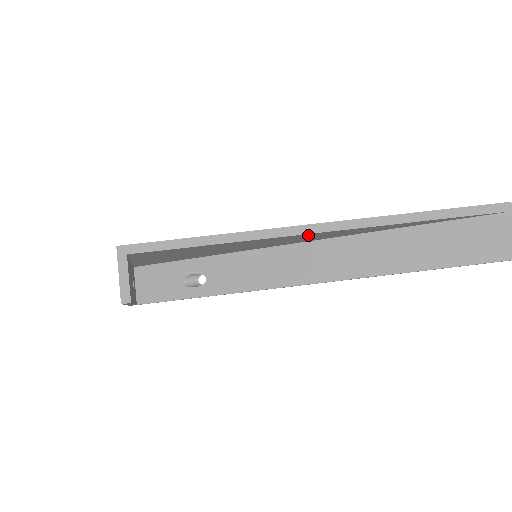
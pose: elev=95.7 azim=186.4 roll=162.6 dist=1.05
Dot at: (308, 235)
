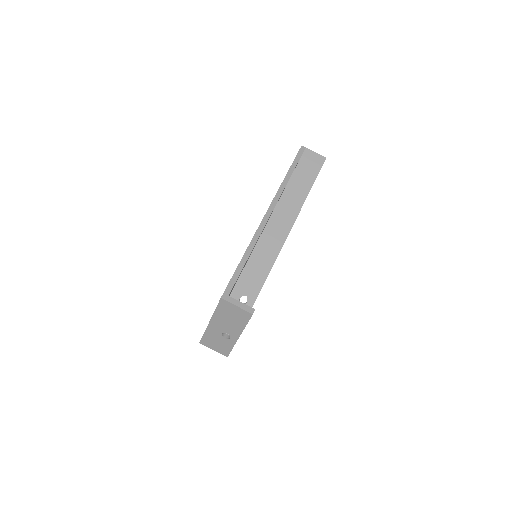
Dot at: occluded
